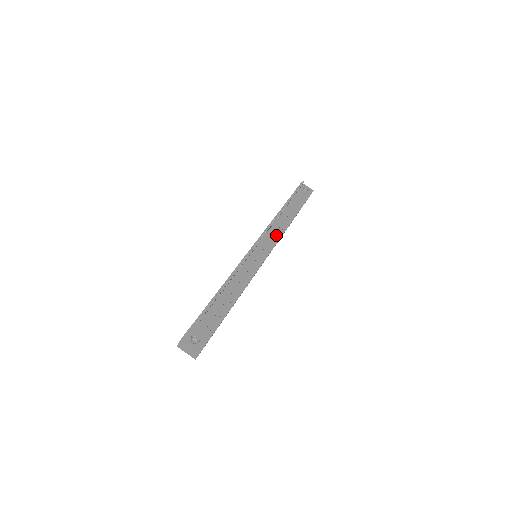
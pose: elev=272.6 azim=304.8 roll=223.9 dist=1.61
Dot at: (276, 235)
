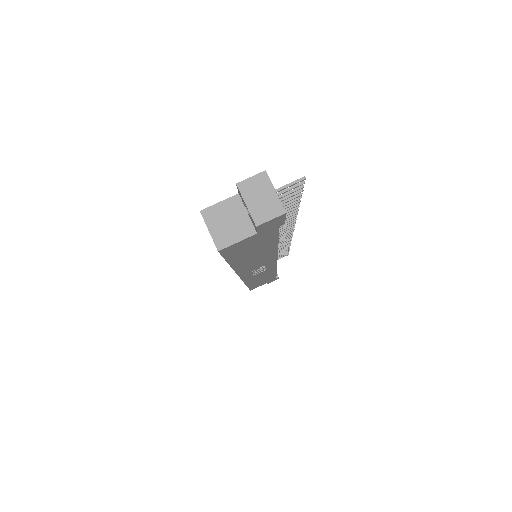
Dot at: occluded
